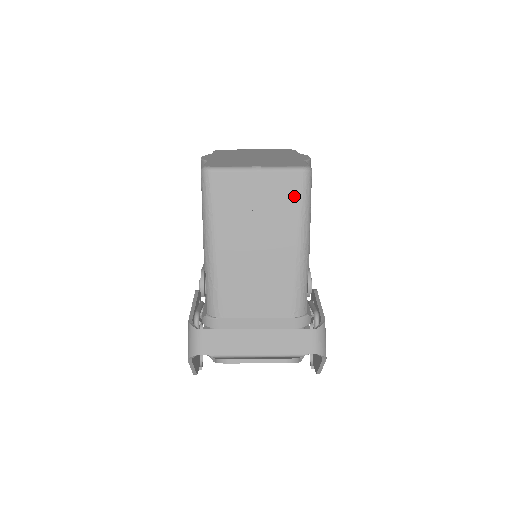
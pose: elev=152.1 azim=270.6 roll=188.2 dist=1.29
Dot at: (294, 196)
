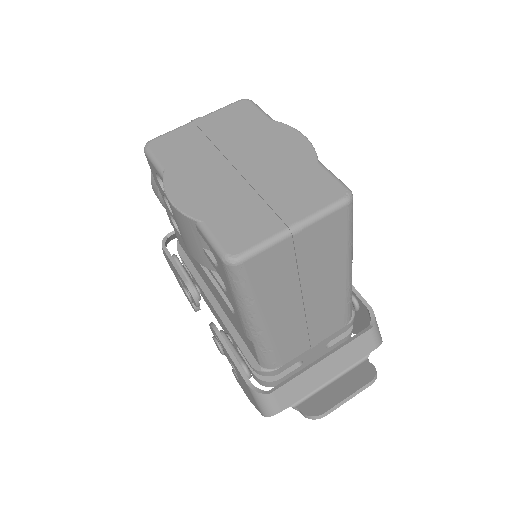
Dot at: (340, 233)
